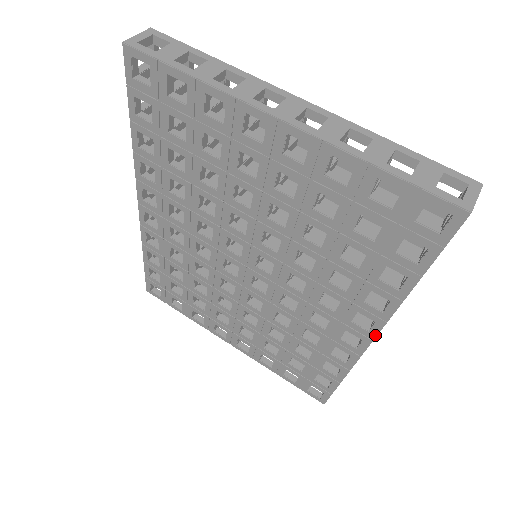
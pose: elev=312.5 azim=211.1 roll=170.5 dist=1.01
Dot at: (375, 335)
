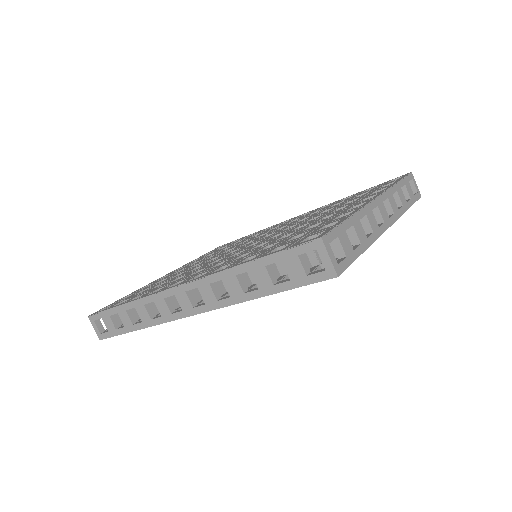
Dot at: occluded
